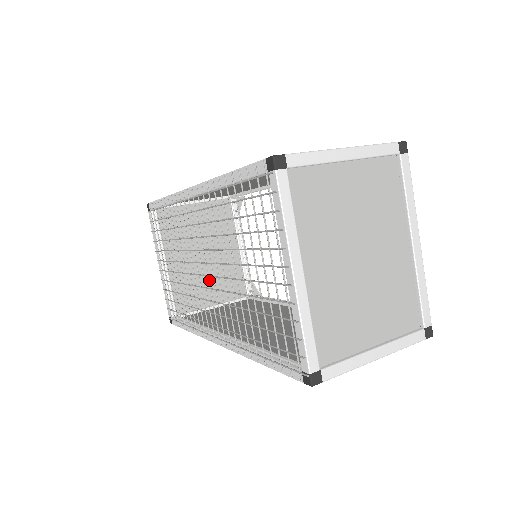
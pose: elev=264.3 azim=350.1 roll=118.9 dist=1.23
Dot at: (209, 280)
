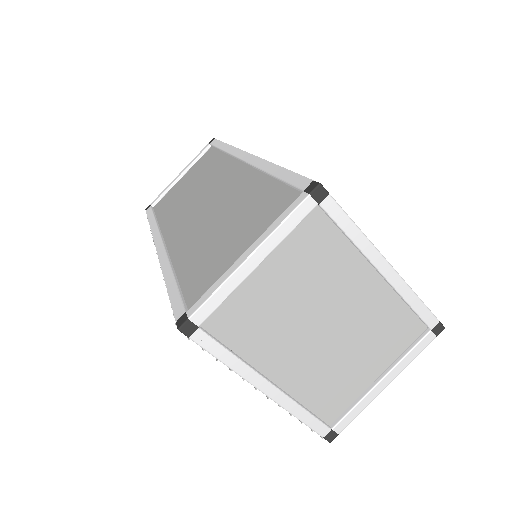
Dot at: occluded
